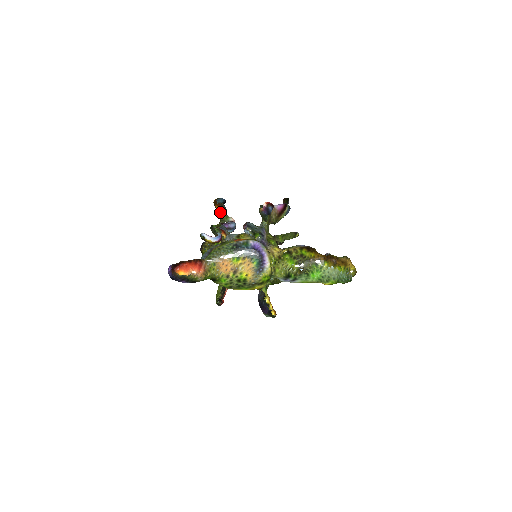
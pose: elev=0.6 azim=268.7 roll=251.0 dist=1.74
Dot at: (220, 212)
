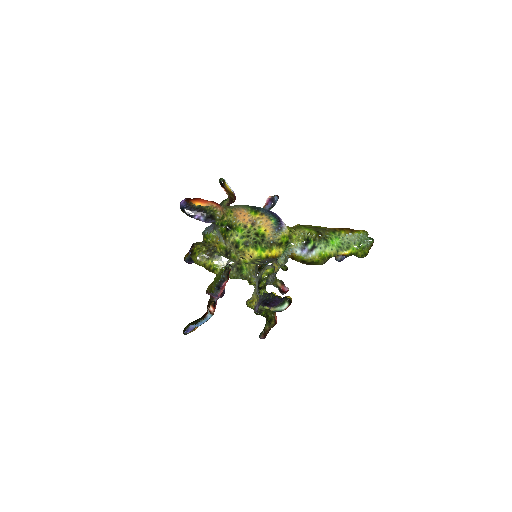
Dot at: occluded
